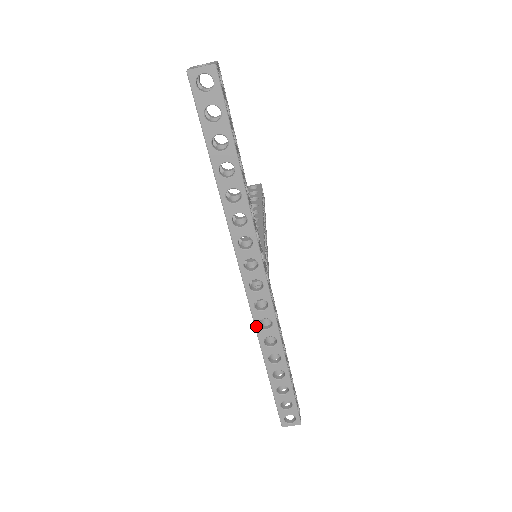
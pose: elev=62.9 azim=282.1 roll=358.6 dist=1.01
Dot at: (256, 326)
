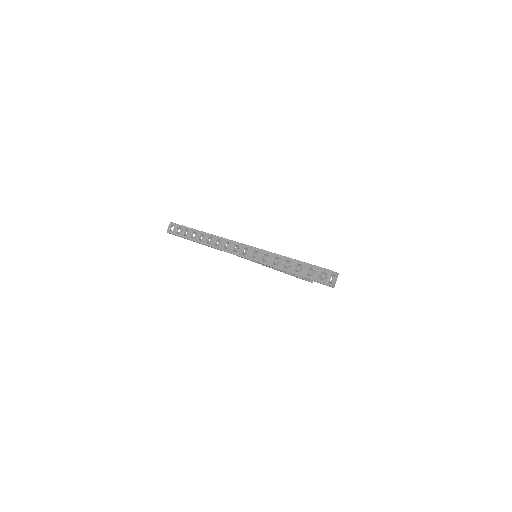
Dot at: (253, 260)
